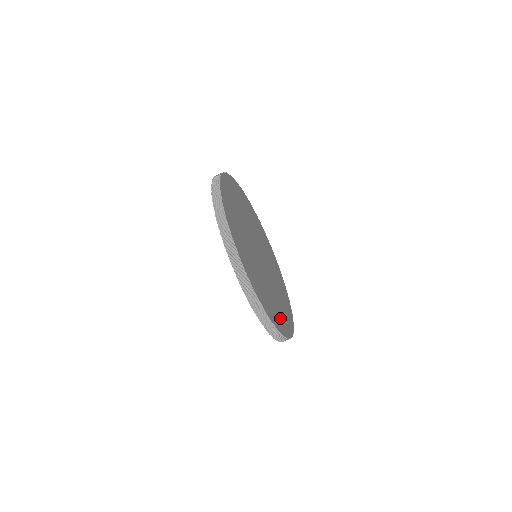
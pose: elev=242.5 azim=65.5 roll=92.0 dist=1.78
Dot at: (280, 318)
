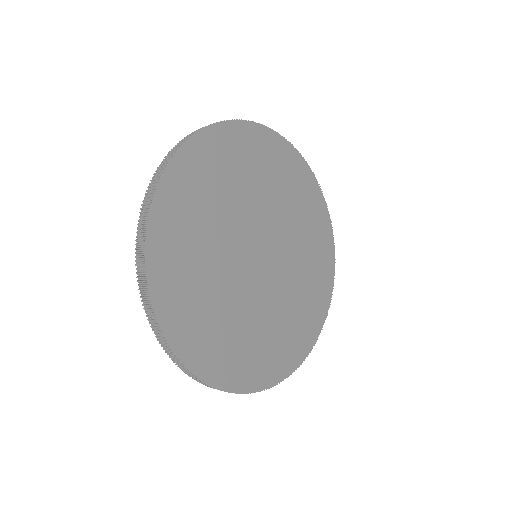
Dot at: (319, 279)
